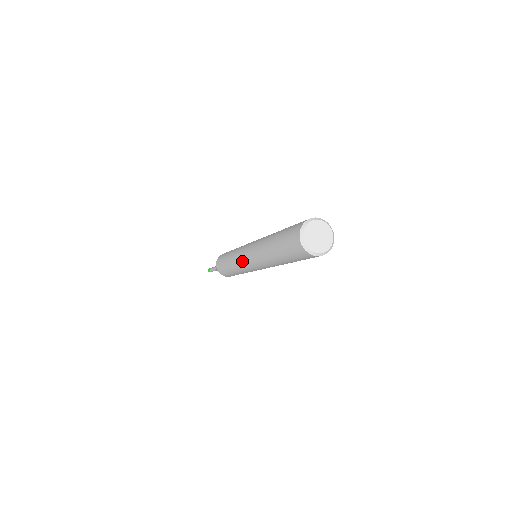
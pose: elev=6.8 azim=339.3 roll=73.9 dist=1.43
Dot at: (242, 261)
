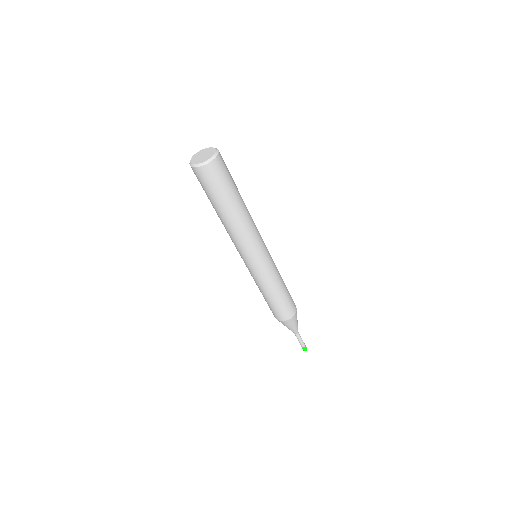
Dot at: (249, 268)
